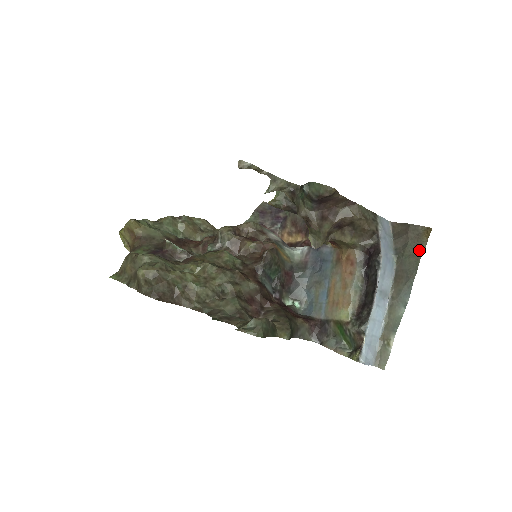
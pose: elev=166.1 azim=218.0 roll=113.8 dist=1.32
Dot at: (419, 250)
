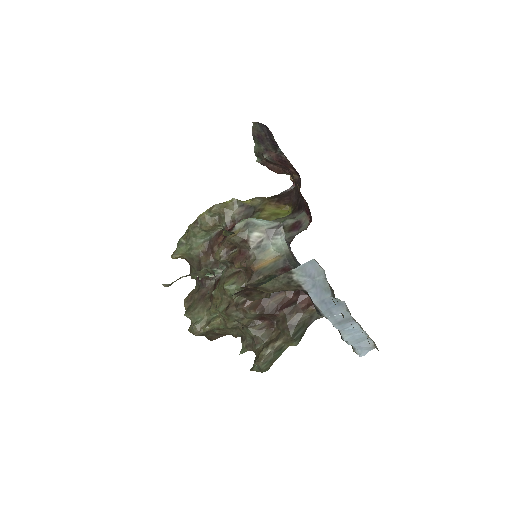
Dot at: occluded
